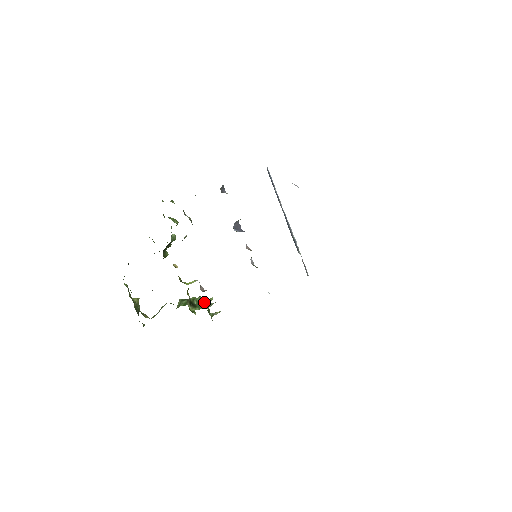
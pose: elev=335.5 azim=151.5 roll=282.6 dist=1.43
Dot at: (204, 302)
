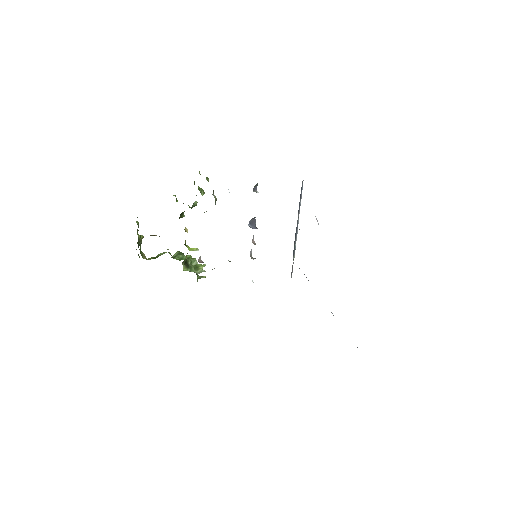
Dot at: (197, 265)
